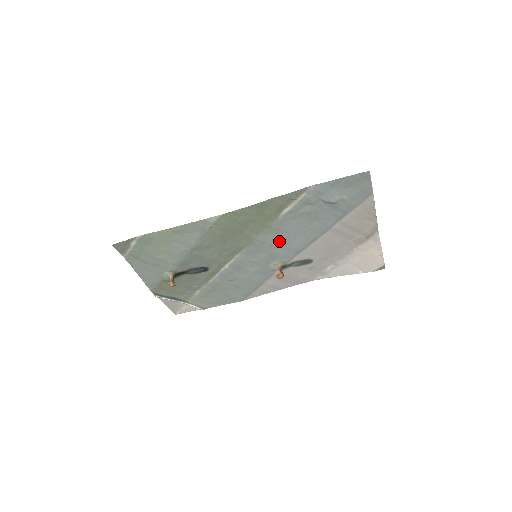
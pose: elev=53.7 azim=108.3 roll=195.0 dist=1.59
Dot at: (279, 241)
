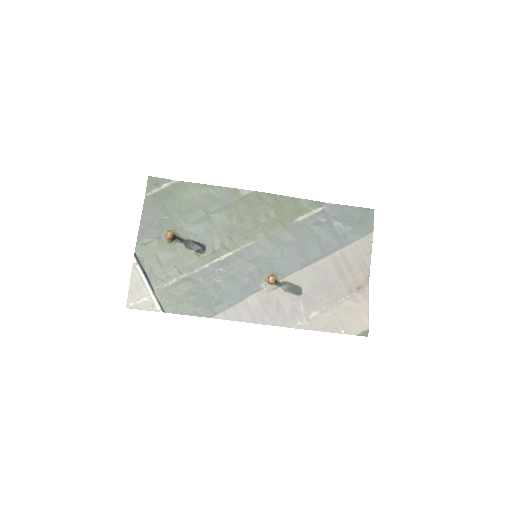
Dot at: (283, 249)
